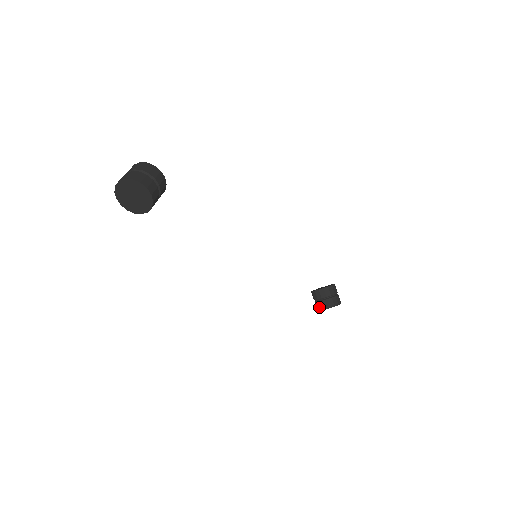
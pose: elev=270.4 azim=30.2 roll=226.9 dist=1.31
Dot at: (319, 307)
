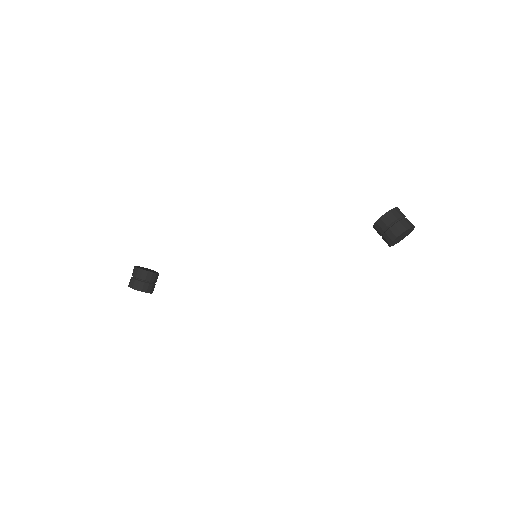
Dot at: occluded
